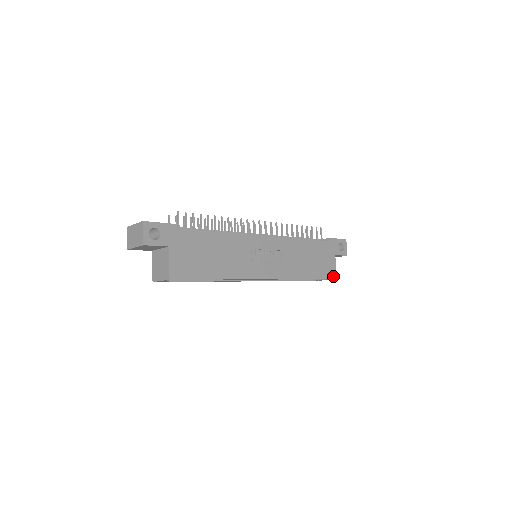
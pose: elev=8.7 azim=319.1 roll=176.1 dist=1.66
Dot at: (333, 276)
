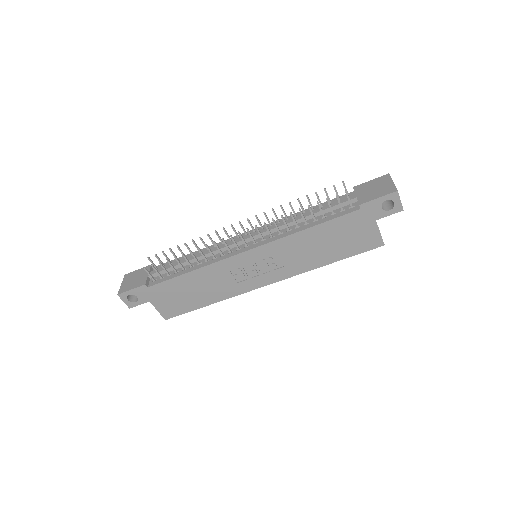
Dot at: (376, 245)
